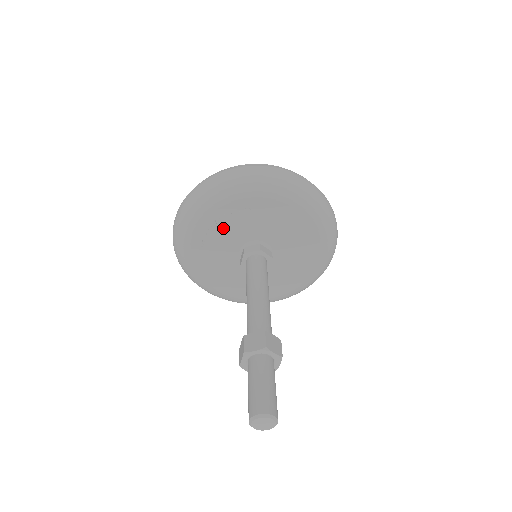
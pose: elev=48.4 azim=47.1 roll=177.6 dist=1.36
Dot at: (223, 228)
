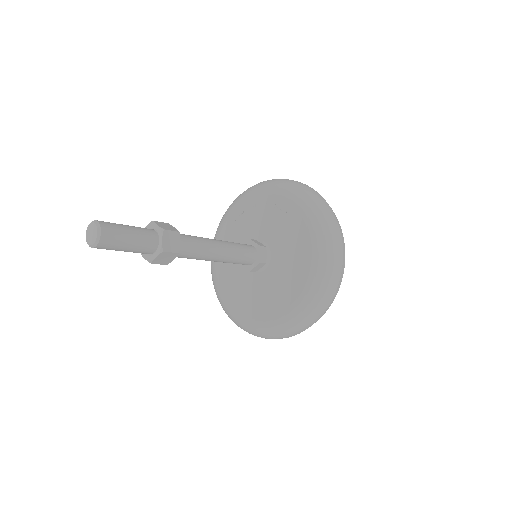
Dot at: (261, 214)
